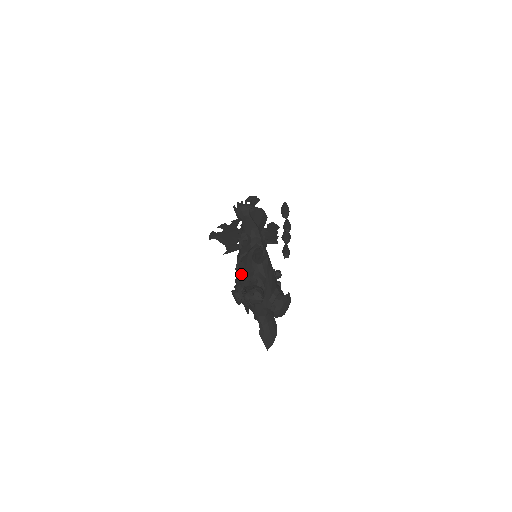
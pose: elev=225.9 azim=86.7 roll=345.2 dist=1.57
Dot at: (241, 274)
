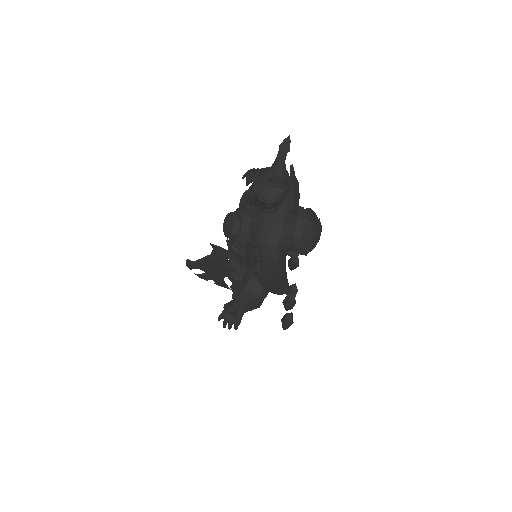
Dot at: (245, 201)
